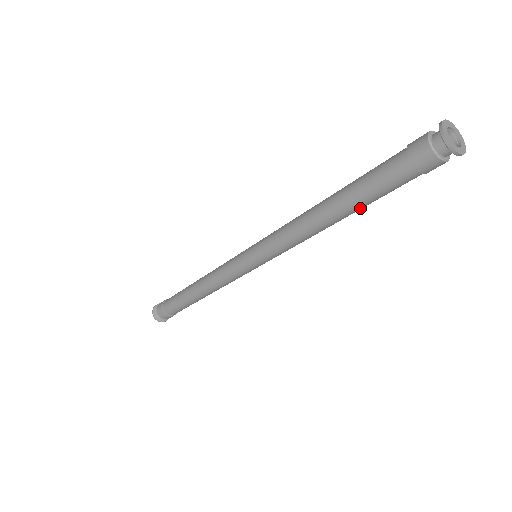
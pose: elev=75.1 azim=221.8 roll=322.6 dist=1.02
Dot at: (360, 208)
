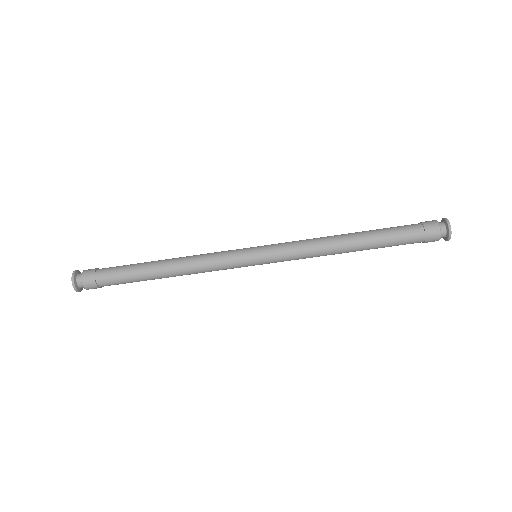
Dot at: (373, 245)
